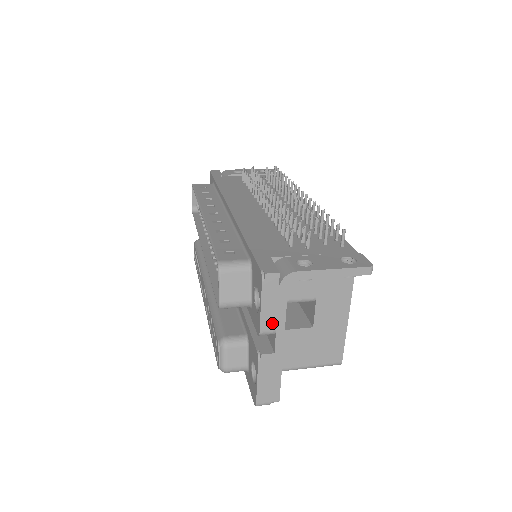
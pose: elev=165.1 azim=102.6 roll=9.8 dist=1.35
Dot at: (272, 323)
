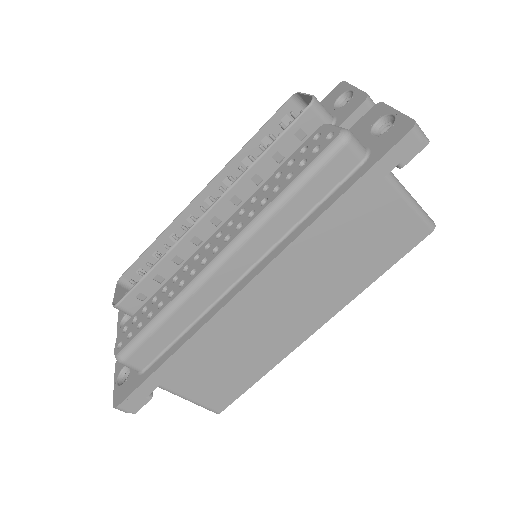
Dot at: occluded
